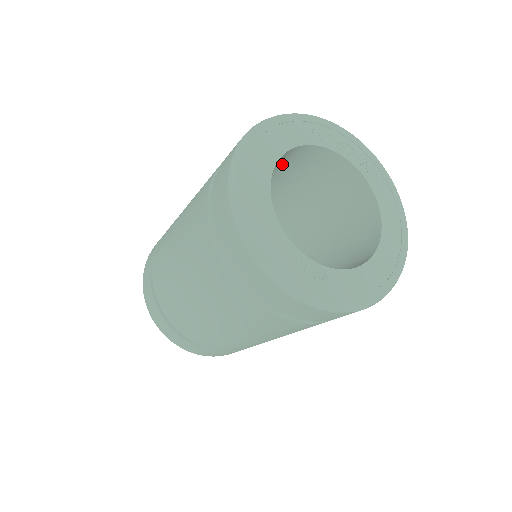
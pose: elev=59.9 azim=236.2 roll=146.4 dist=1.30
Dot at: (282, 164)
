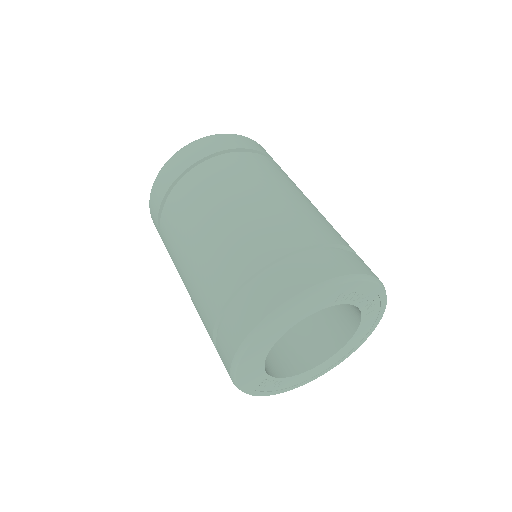
Dot at: occluded
